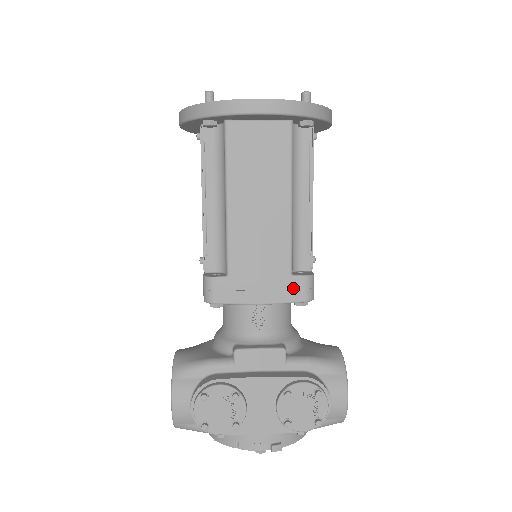
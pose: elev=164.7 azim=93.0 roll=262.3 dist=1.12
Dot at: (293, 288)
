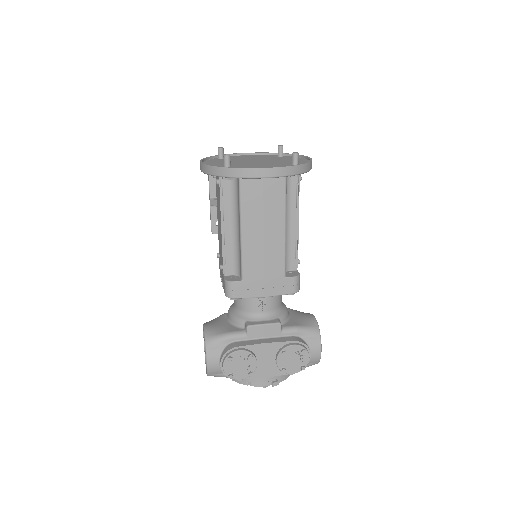
Dot at: (286, 285)
